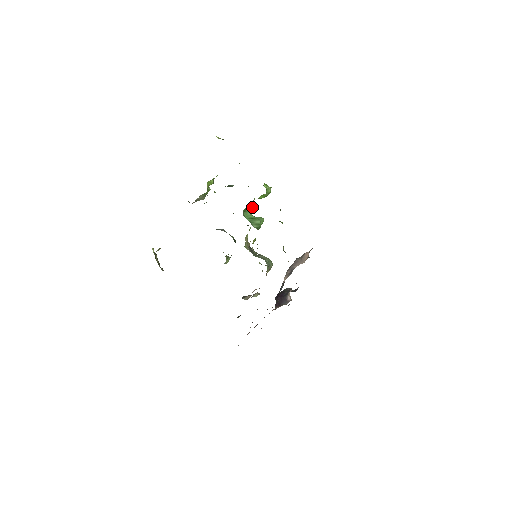
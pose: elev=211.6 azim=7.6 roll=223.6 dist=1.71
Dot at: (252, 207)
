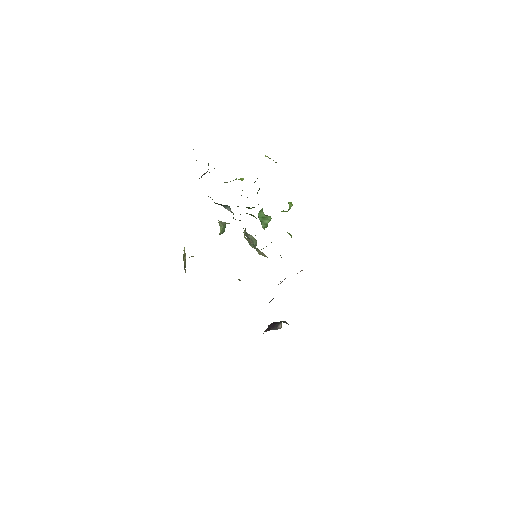
Dot at: occluded
